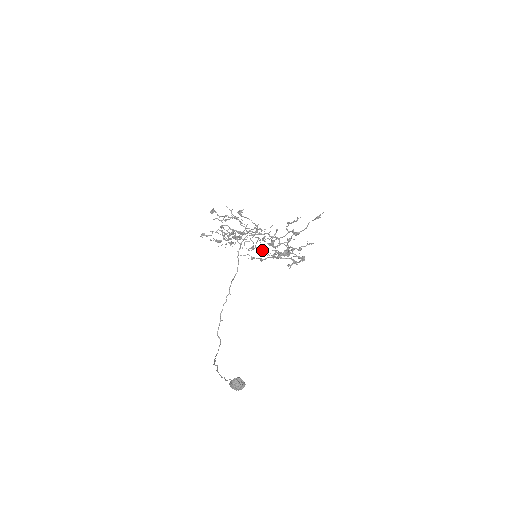
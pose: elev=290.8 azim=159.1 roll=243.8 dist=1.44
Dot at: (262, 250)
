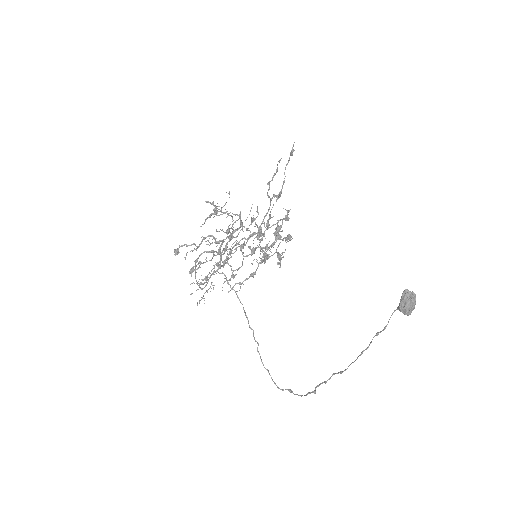
Dot at: occluded
